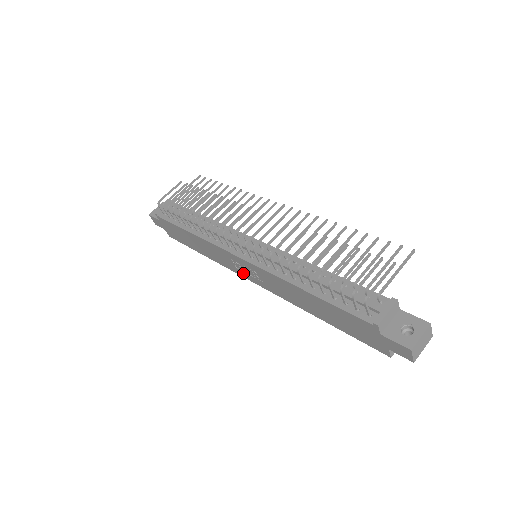
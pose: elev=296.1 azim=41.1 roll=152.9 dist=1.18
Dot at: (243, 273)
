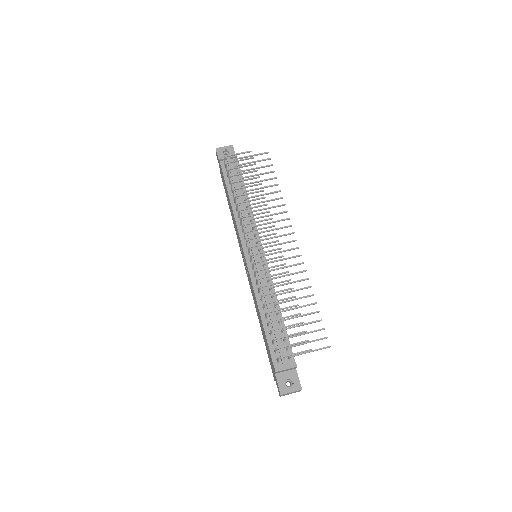
Dot at: (242, 255)
